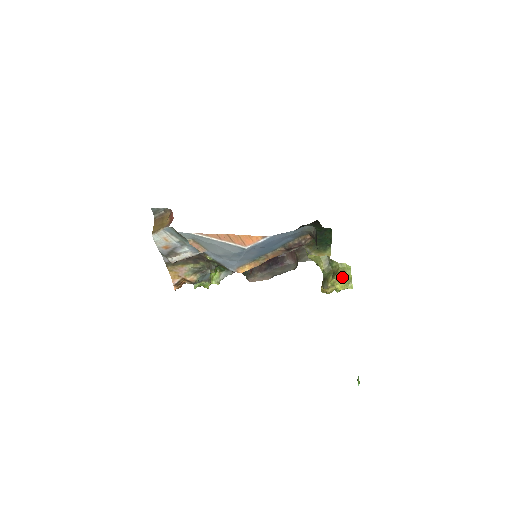
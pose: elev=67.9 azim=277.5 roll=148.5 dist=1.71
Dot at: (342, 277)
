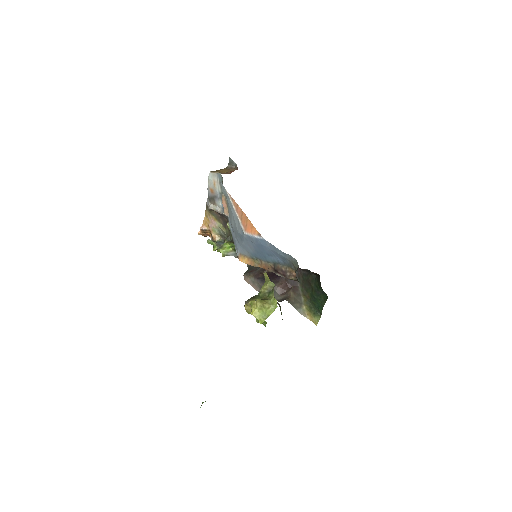
Dot at: (262, 306)
